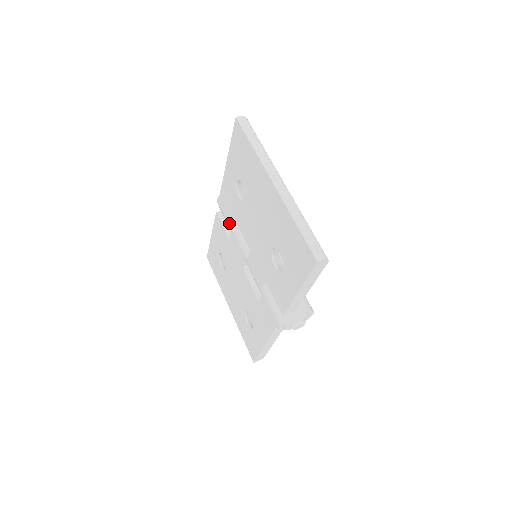
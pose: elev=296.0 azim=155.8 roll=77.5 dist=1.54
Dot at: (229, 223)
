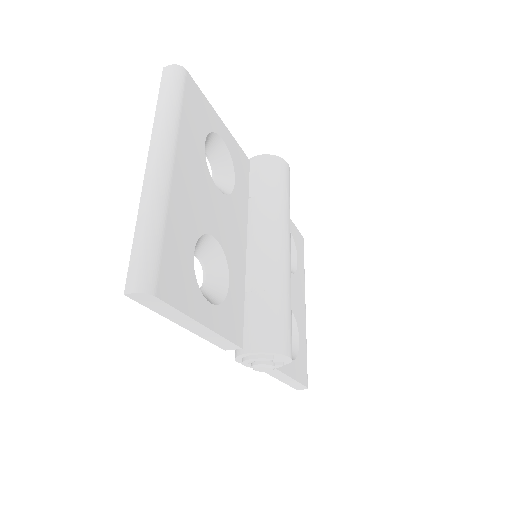
Dot at: occluded
